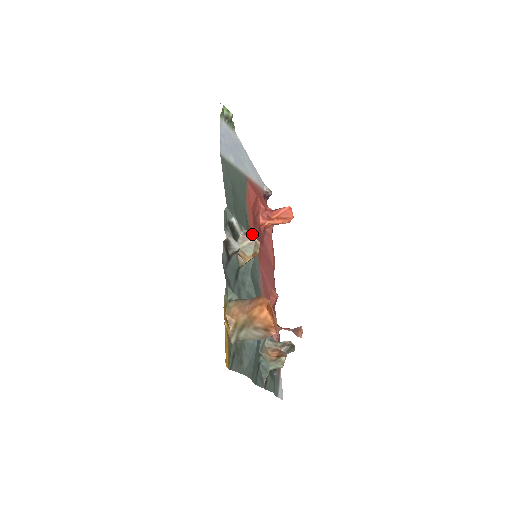
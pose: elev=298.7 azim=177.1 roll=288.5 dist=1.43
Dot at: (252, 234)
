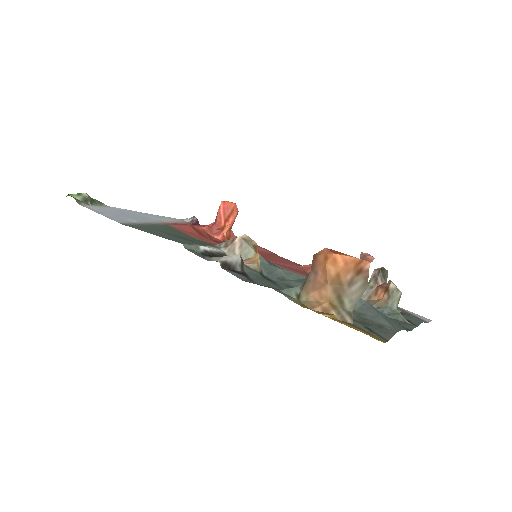
Dot at: occluded
